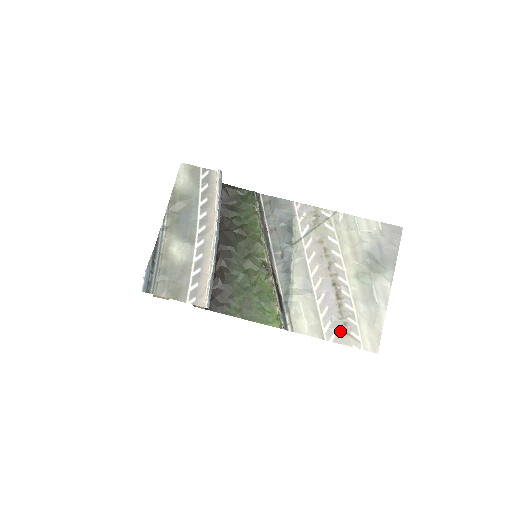
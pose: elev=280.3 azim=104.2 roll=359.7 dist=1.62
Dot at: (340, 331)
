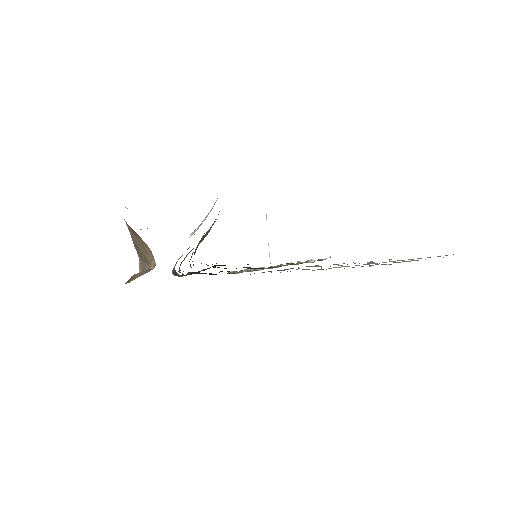
Dot at: occluded
